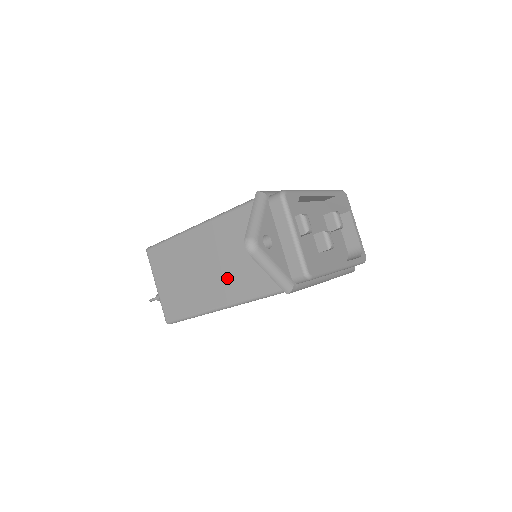
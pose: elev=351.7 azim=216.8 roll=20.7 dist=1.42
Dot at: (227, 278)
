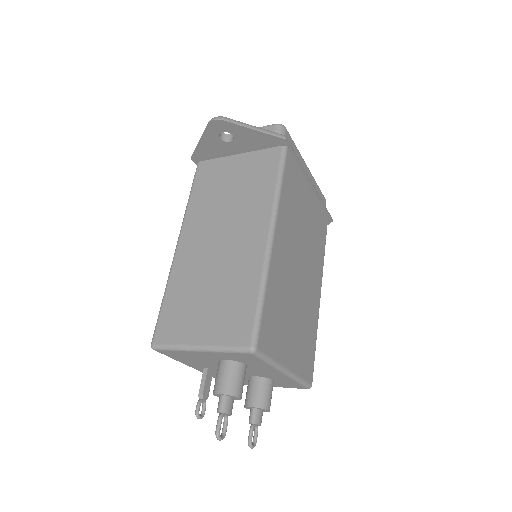
Dot at: (243, 217)
